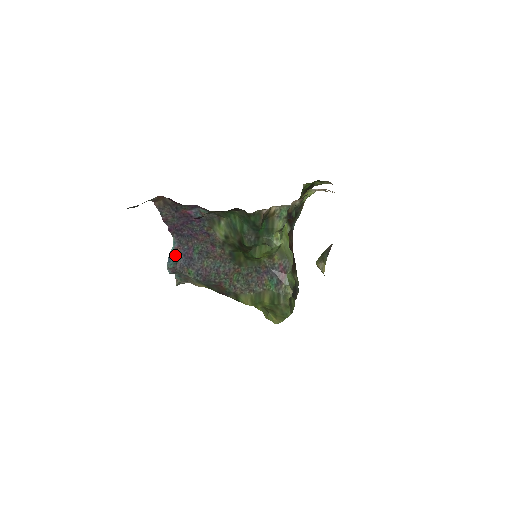
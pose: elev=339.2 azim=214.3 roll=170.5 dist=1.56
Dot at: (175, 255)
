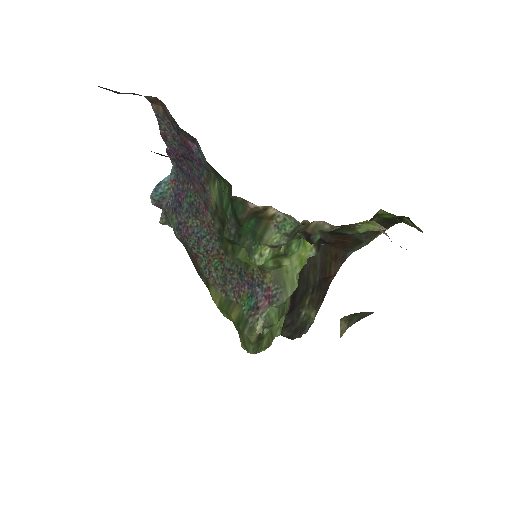
Dot at: (166, 188)
